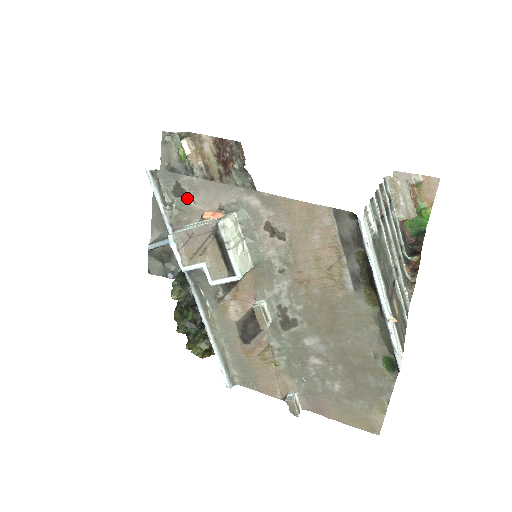
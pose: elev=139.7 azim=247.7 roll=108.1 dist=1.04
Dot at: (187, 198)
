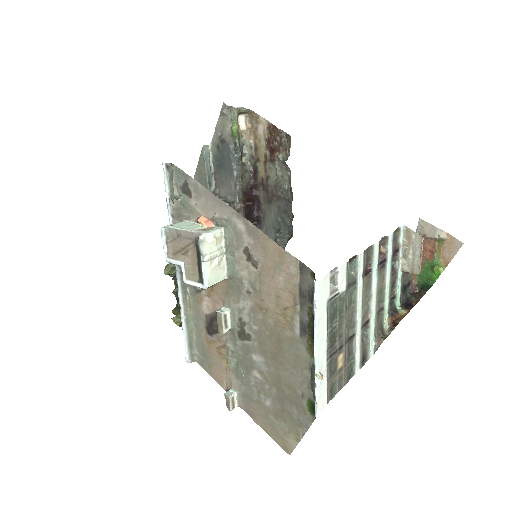
Dot at: (191, 198)
